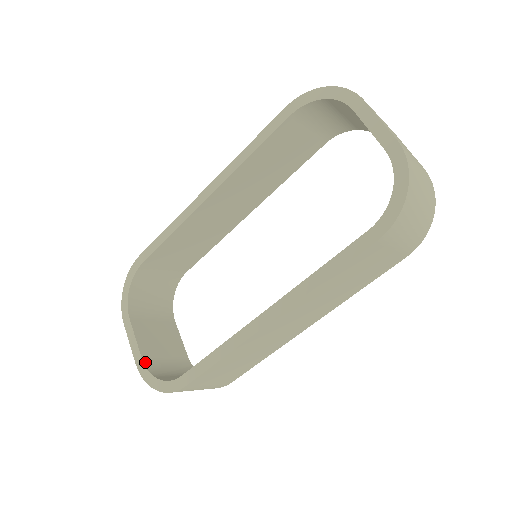
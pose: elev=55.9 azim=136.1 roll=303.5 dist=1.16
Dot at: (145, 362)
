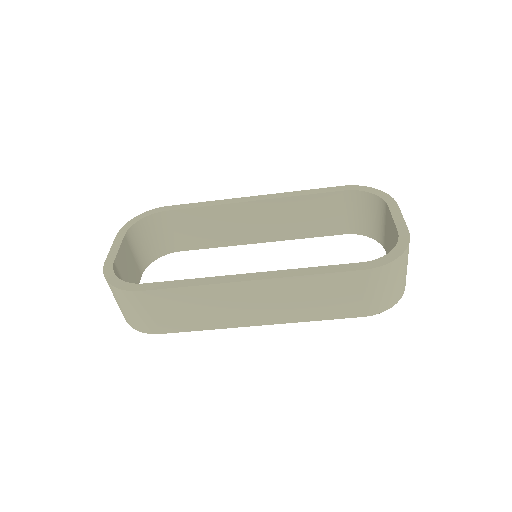
Dot at: (114, 265)
